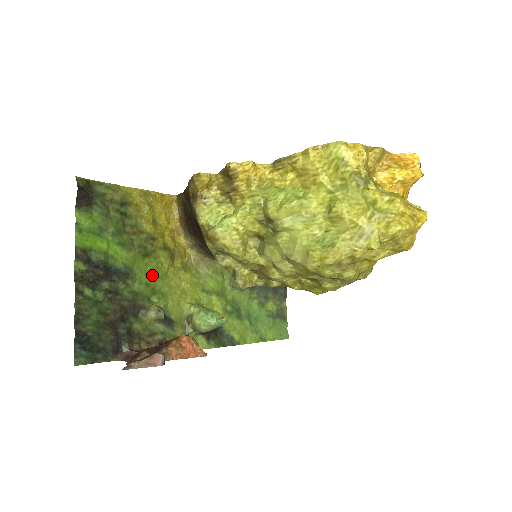
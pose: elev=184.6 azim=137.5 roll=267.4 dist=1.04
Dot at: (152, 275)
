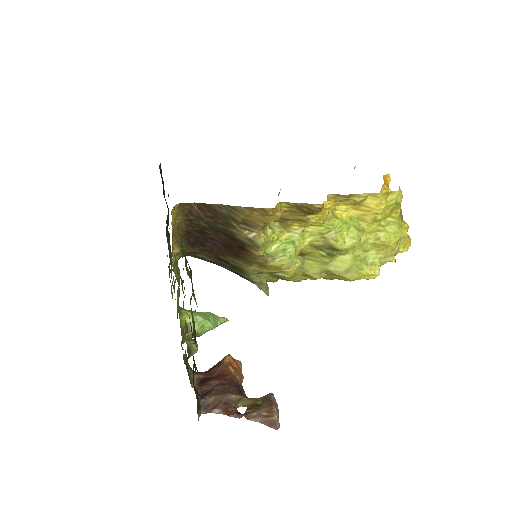
Dot at: occluded
